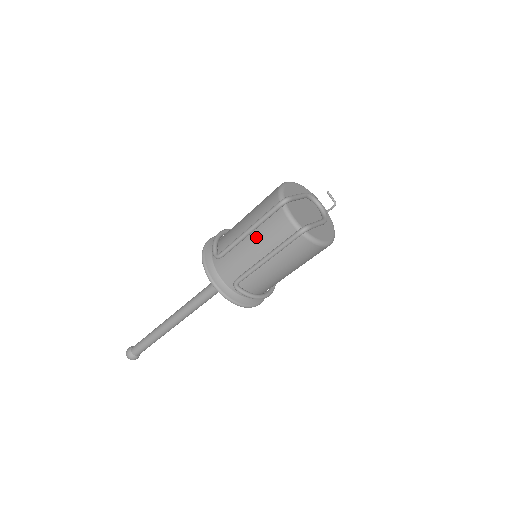
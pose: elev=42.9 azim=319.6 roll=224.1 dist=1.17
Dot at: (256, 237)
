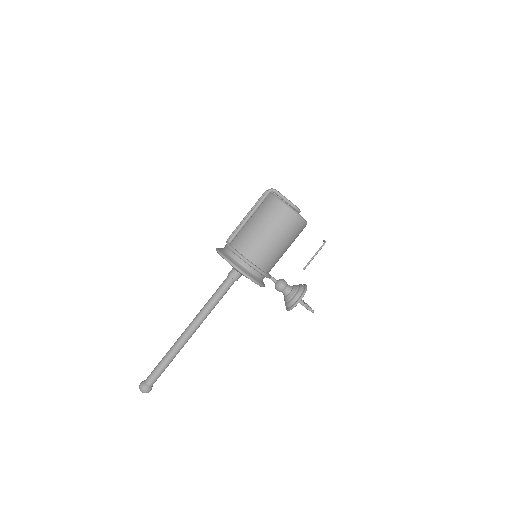
Dot at: occluded
